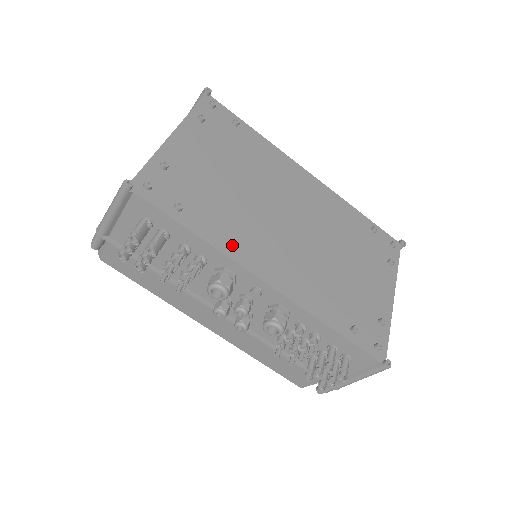
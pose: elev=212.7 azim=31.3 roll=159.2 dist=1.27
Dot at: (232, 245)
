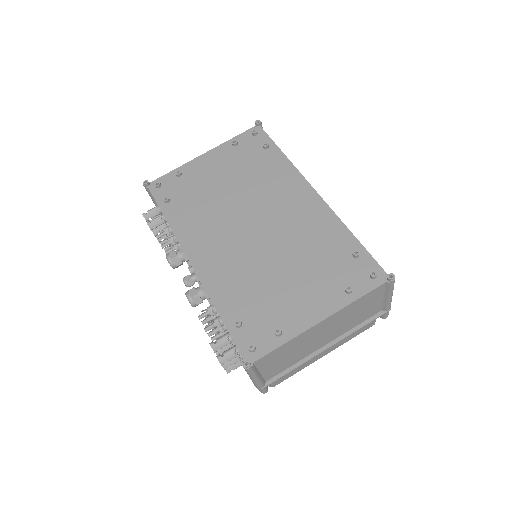
Dot at: (186, 231)
